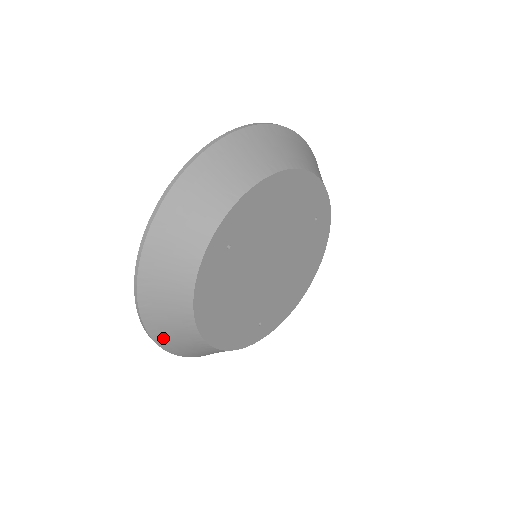
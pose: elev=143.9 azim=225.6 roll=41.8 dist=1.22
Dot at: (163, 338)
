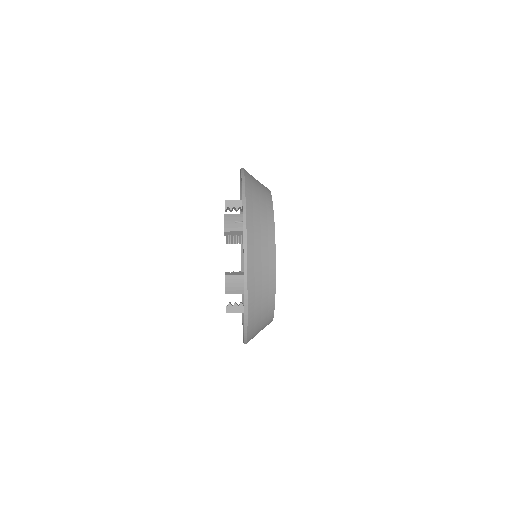
Dot at: (254, 301)
